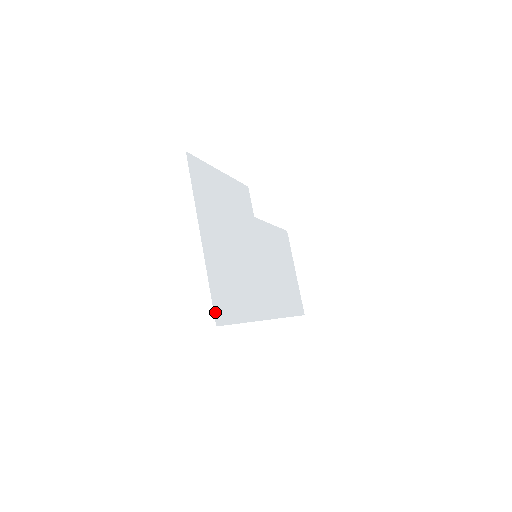
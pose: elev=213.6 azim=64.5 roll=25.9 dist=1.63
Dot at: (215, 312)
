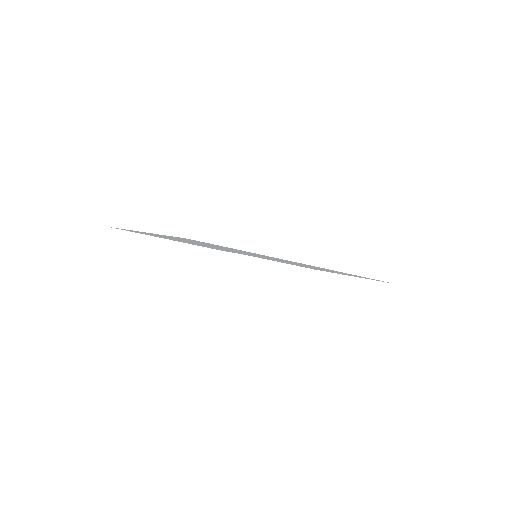
Dot at: occluded
